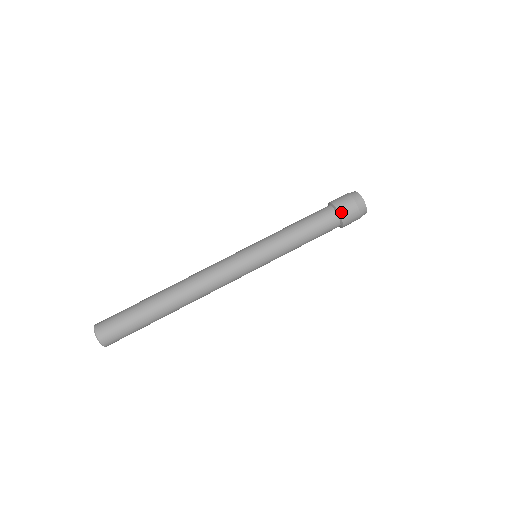
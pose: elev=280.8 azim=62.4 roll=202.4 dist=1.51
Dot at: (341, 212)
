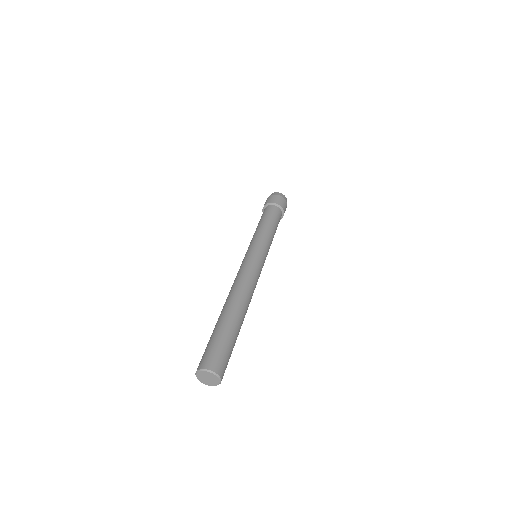
Dot at: (282, 206)
